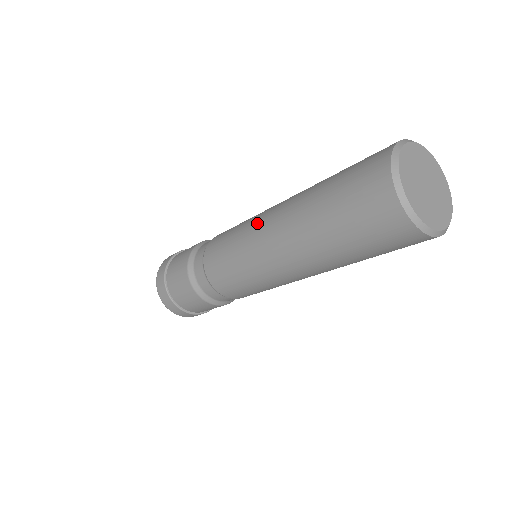
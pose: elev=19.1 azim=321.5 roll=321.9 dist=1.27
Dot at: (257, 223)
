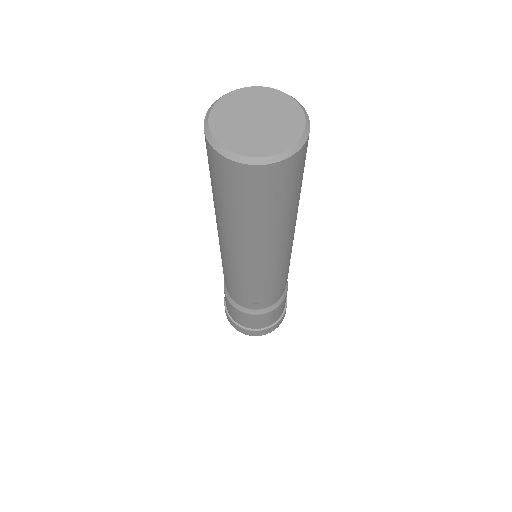
Dot at: (220, 244)
